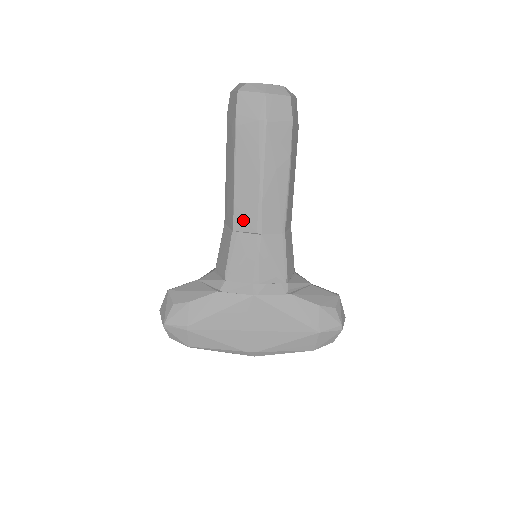
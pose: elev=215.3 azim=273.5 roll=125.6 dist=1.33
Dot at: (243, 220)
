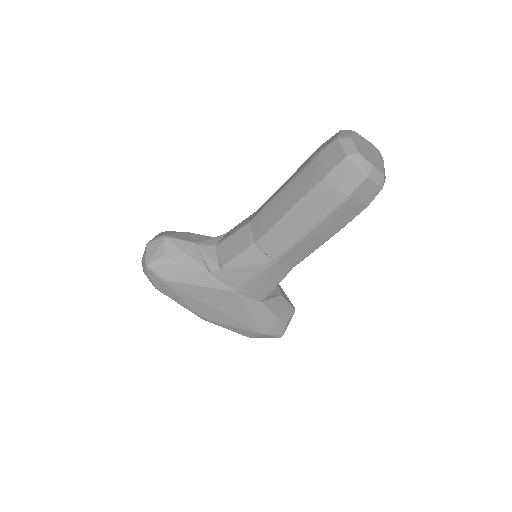
Dot at: (269, 244)
